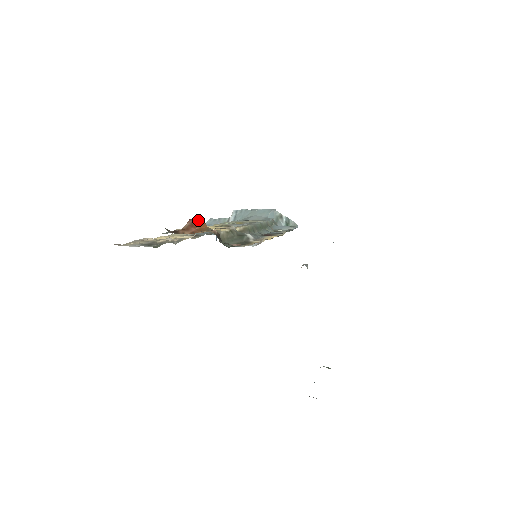
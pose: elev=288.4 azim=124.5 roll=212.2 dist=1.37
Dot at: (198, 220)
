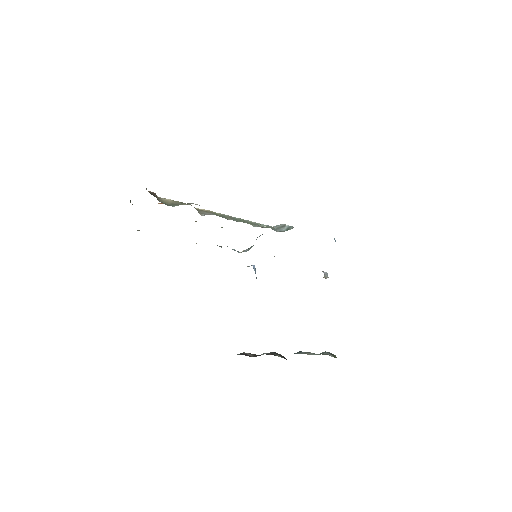
Dot at: occluded
